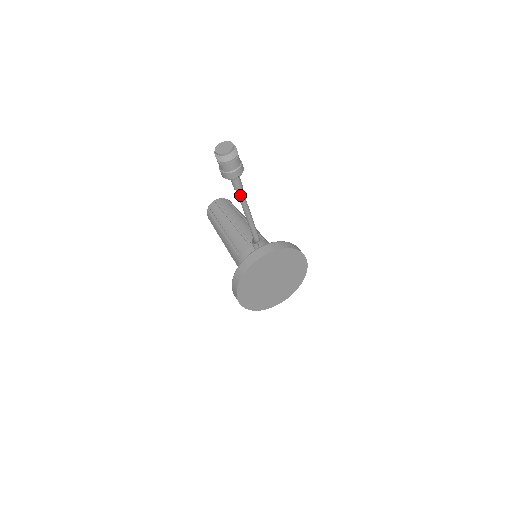
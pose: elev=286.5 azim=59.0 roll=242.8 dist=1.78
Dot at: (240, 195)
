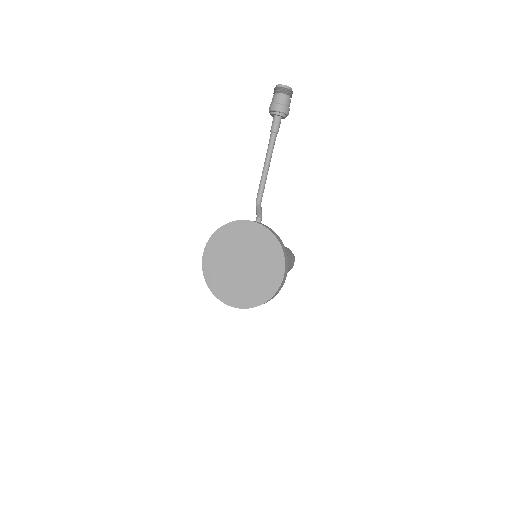
Dot at: (271, 138)
